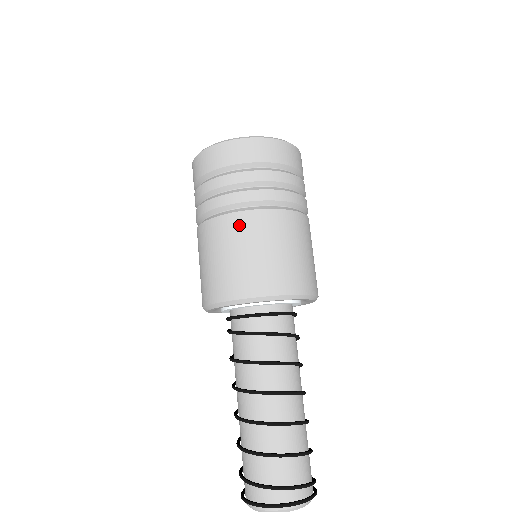
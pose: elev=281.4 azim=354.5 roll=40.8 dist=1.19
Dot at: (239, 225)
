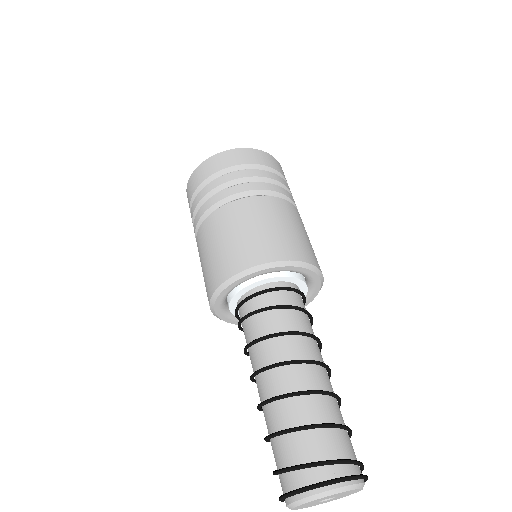
Dot at: (223, 217)
